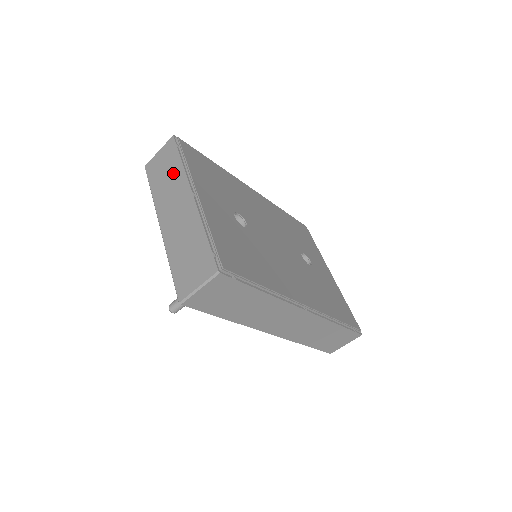
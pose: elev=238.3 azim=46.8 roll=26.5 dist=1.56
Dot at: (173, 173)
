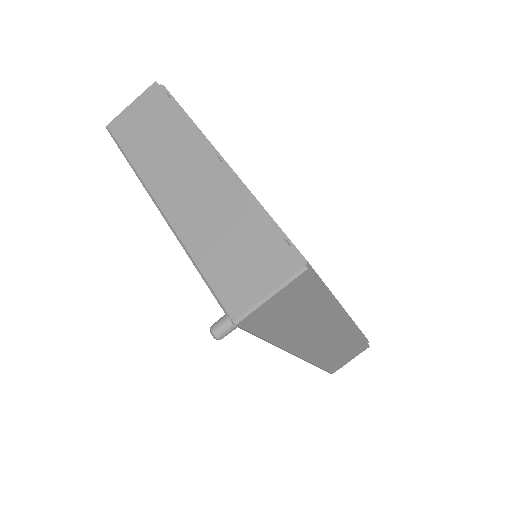
Dot at: (169, 131)
